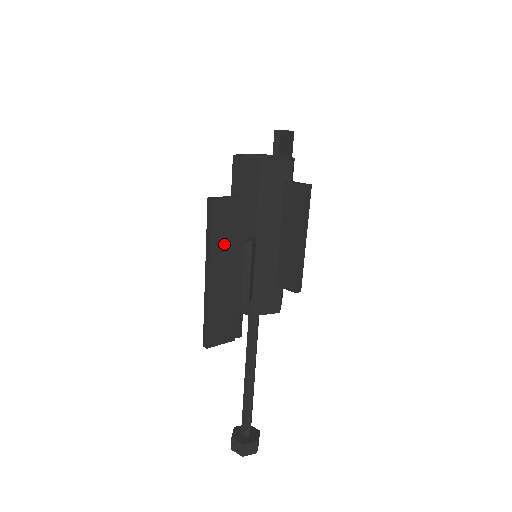
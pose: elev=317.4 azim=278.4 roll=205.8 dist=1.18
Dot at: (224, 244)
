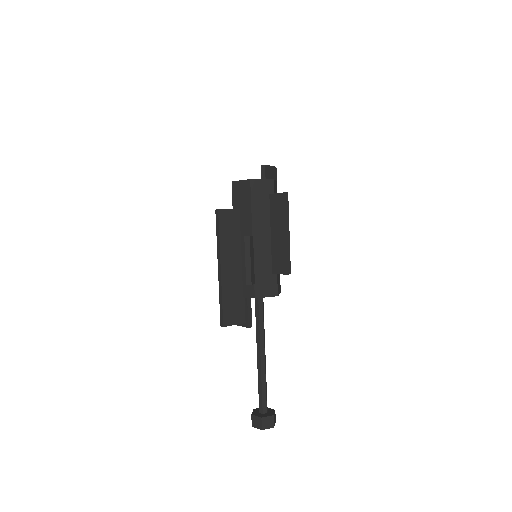
Dot at: (230, 244)
